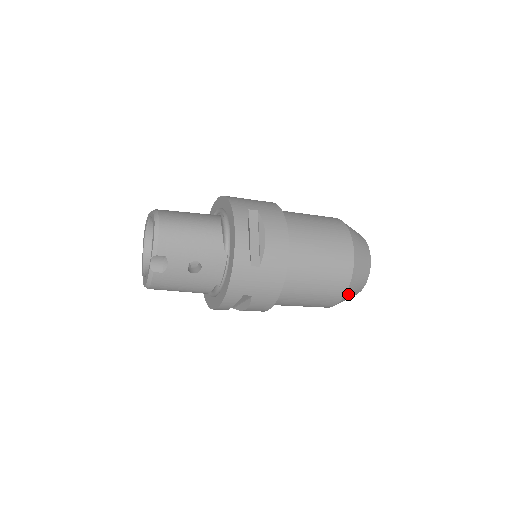
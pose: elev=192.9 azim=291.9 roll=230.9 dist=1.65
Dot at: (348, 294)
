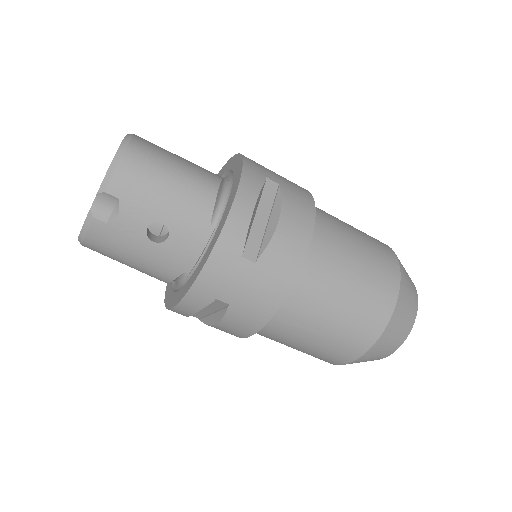
Dot at: (370, 353)
